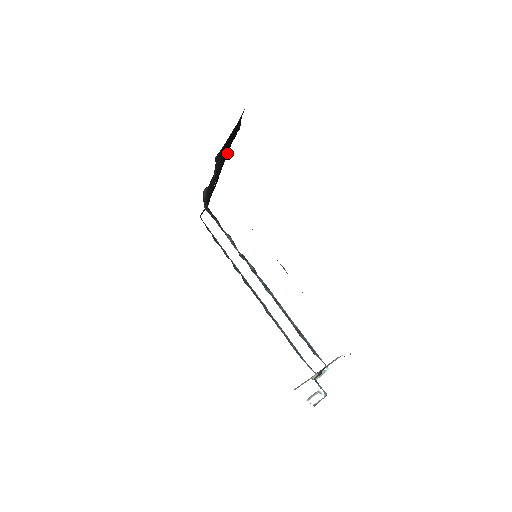
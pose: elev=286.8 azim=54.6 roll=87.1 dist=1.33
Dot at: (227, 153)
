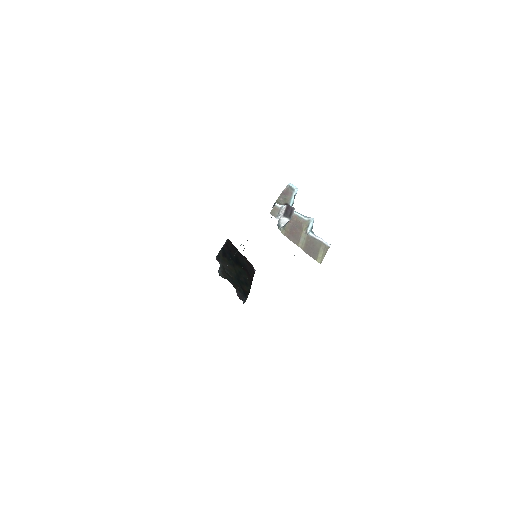
Dot at: (244, 271)
